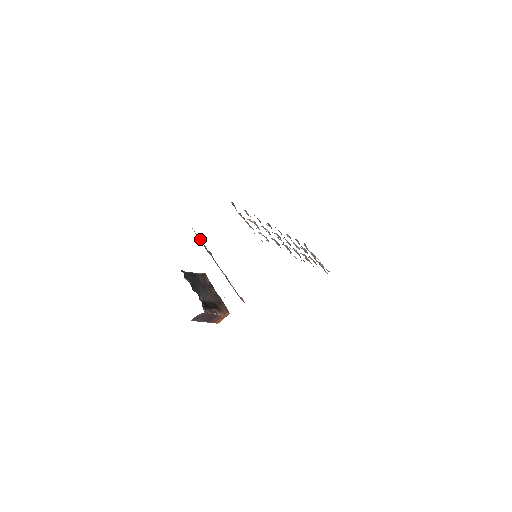
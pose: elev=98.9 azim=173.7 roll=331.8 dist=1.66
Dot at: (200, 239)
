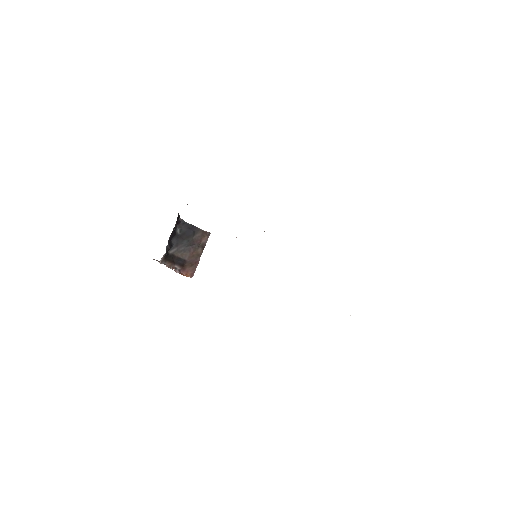
Dot at: occluded
